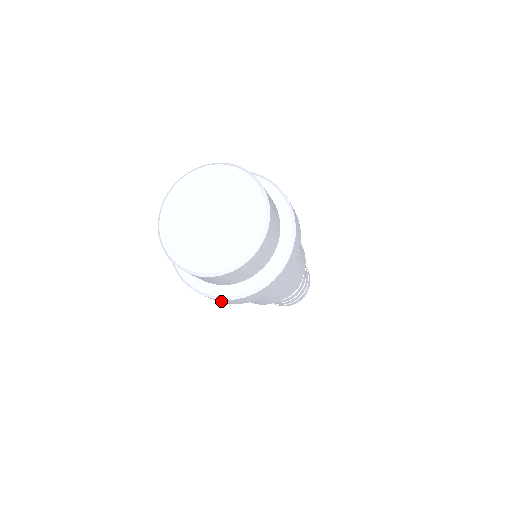
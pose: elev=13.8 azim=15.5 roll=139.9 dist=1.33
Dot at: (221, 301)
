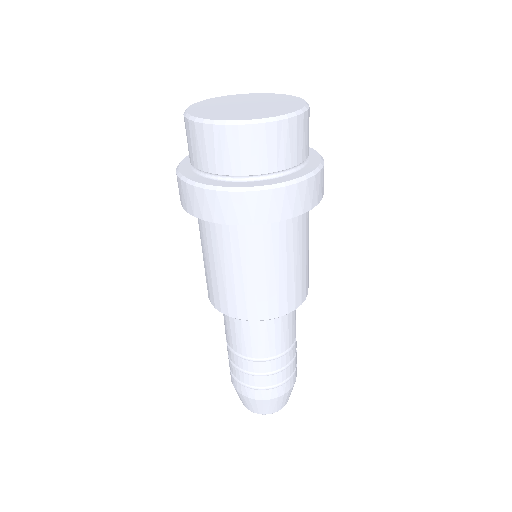
Dot at: (201, 205)
